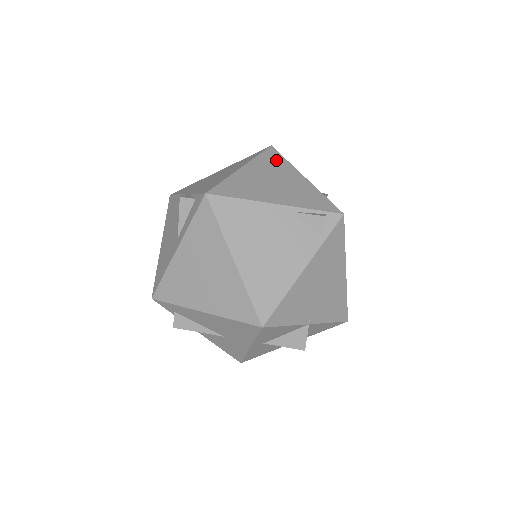
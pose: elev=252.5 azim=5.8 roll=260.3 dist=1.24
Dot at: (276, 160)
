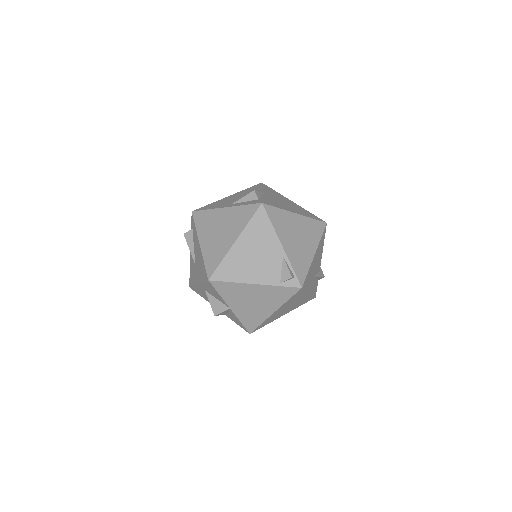
Dot at: (317, 231)
